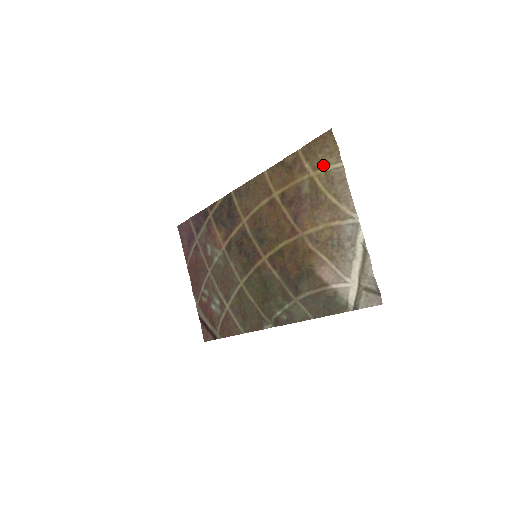
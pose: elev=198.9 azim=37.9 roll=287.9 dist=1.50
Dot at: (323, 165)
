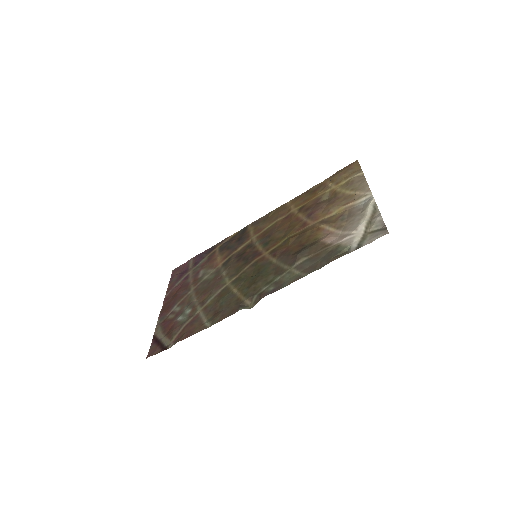
Dot at: (345, 179)
